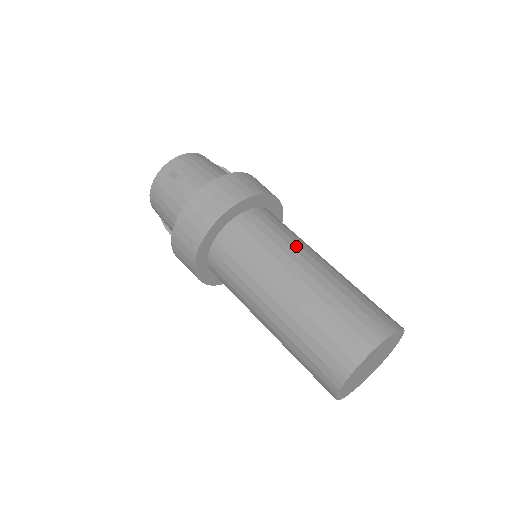
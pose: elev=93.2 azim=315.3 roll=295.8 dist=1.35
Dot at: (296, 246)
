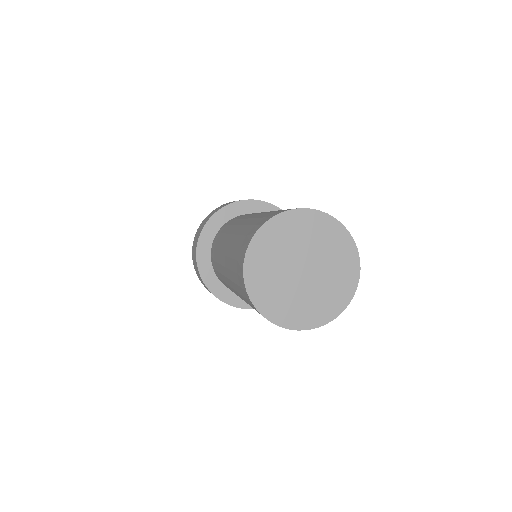
Dot at: (256, 213)
